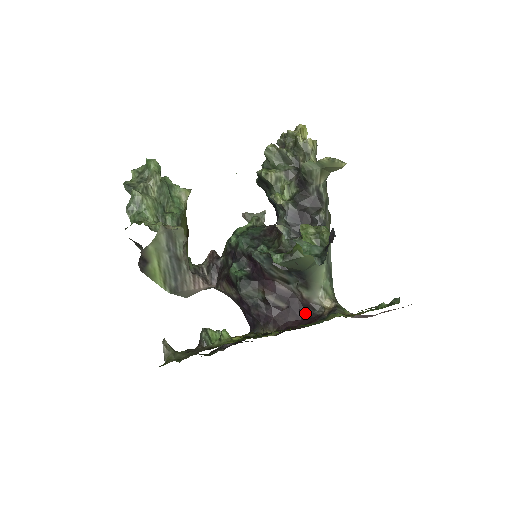
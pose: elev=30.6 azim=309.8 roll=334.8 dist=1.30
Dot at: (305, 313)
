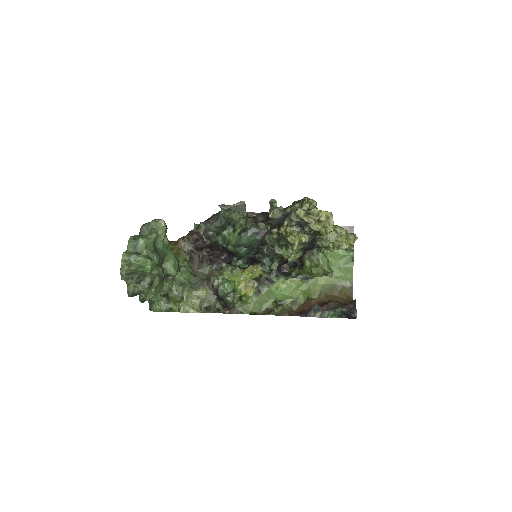
Dot at: occluded
